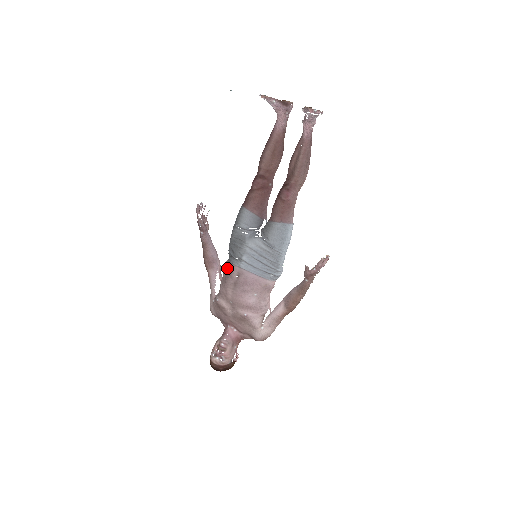
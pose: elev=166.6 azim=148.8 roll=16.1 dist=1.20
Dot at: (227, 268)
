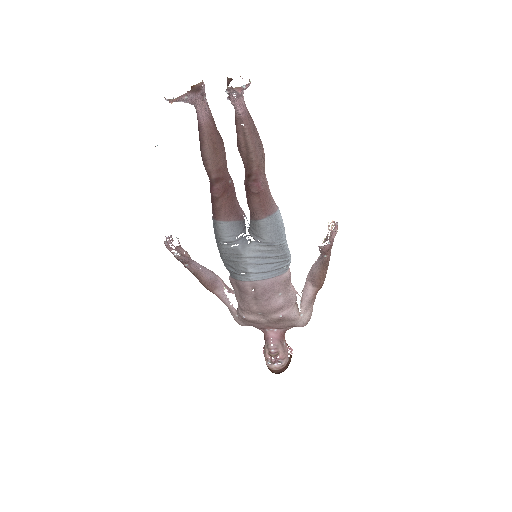
Dot at: (236, 285)
